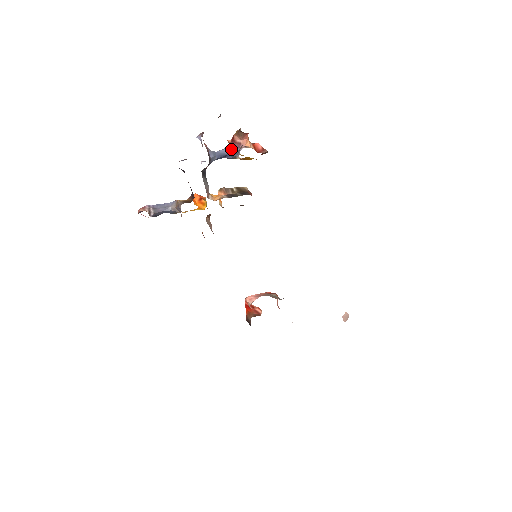
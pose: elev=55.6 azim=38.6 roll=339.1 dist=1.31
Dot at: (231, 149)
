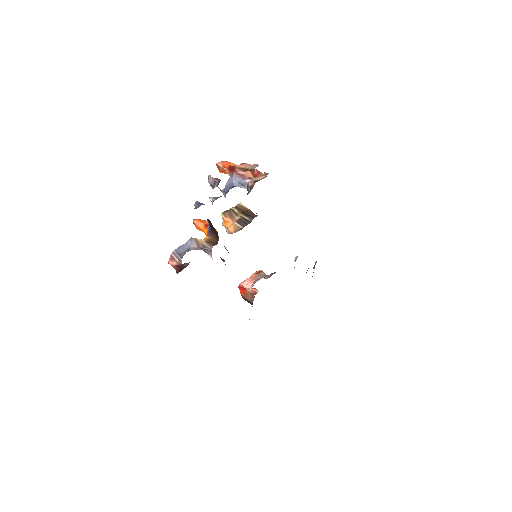
Dot at: (234, 181)
